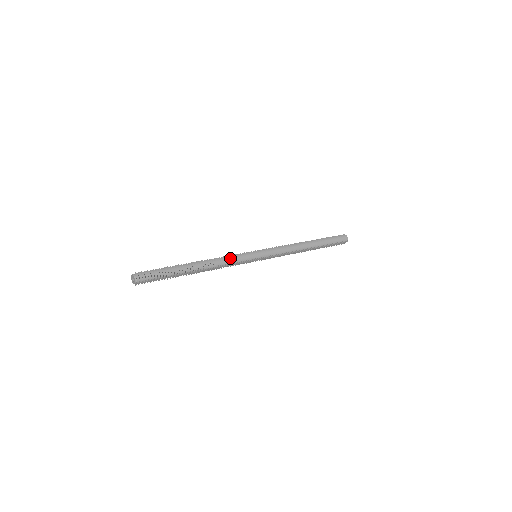
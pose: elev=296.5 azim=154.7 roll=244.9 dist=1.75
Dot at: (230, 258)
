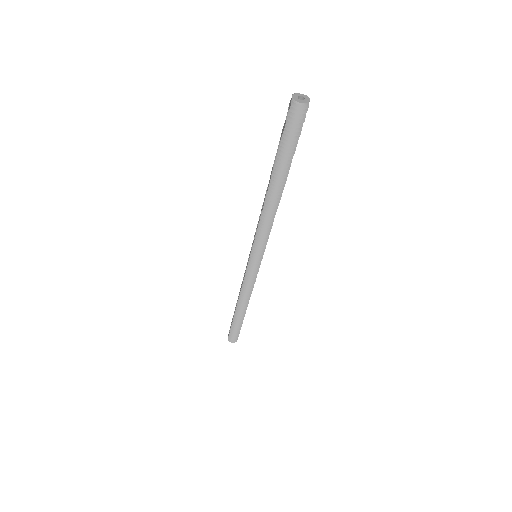
Dot at: (247, 286)
